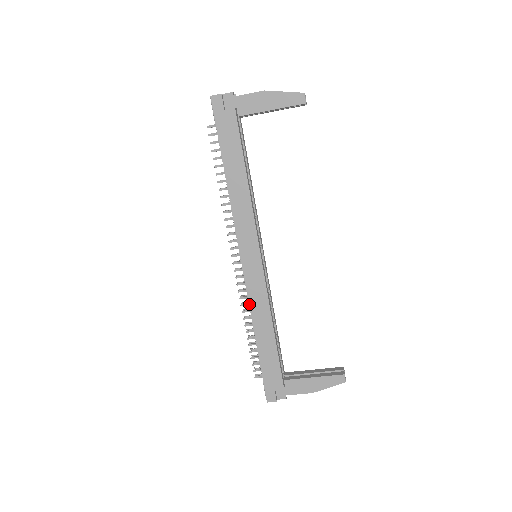
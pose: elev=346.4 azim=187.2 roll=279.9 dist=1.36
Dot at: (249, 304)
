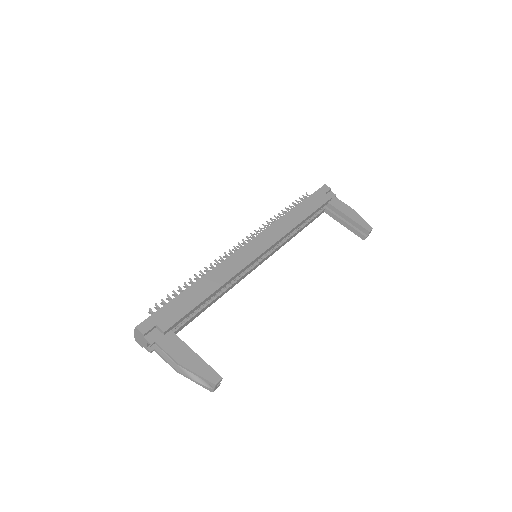
Dot at: (221, 263)
